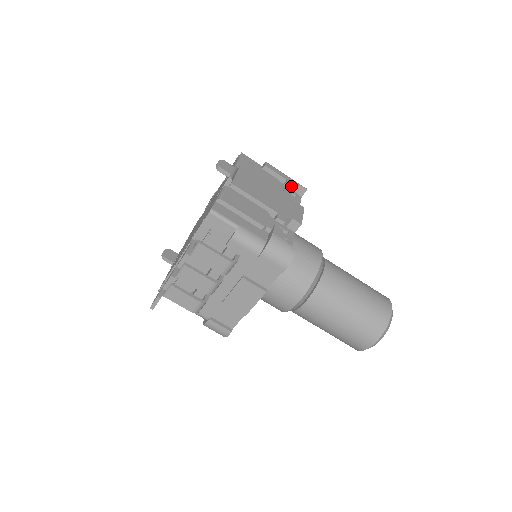
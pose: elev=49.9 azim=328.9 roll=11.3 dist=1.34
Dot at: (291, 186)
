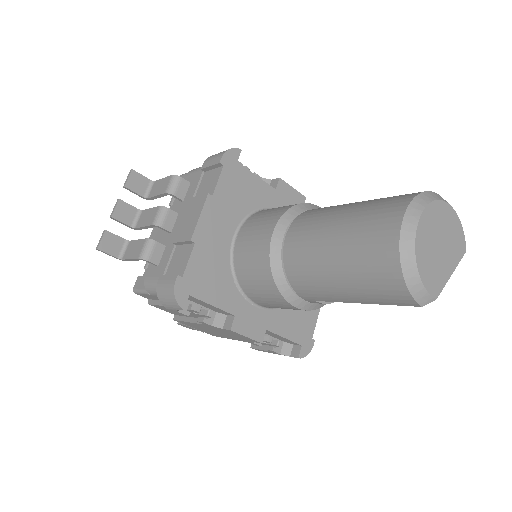
Dot at: occluded
